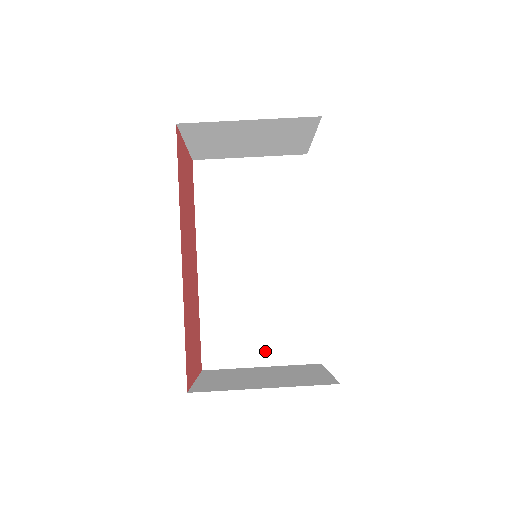
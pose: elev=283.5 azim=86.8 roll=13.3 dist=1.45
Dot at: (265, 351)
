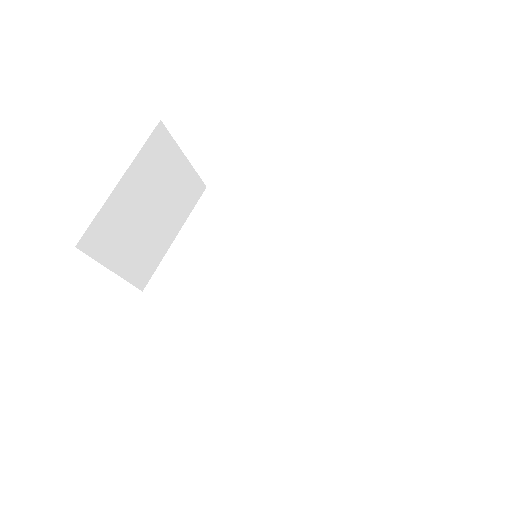
Dot at: (376, 318)
